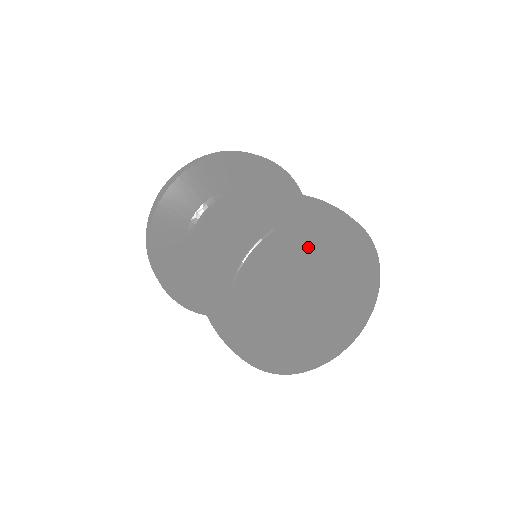
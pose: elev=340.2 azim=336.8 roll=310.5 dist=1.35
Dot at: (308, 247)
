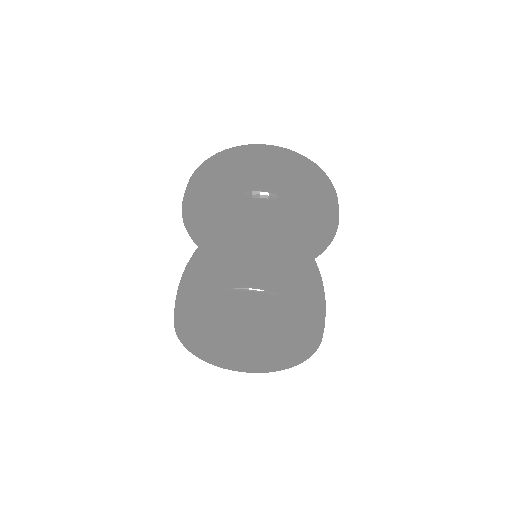
Dot at: (254, 308)
